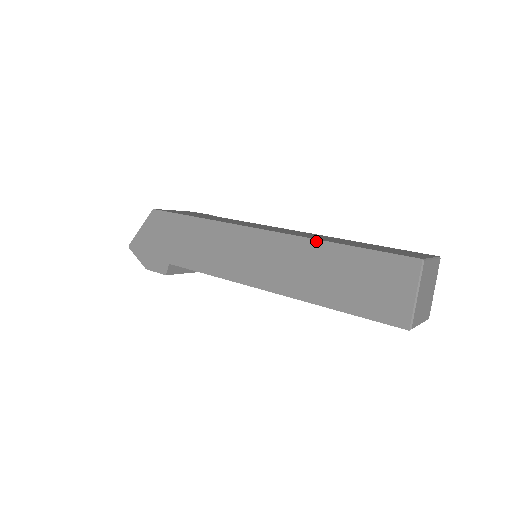
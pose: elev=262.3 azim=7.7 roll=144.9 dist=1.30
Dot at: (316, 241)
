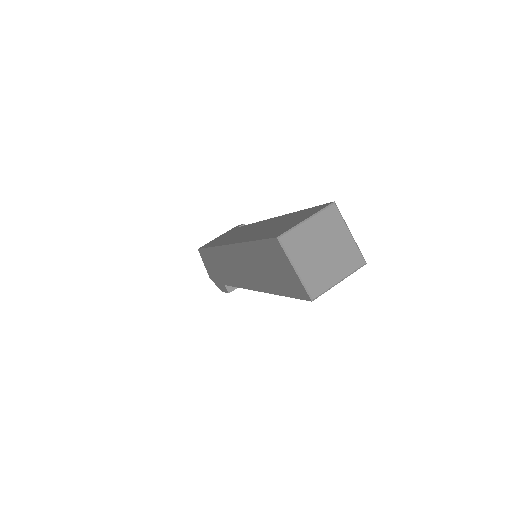
Dot at: (242, 244)
